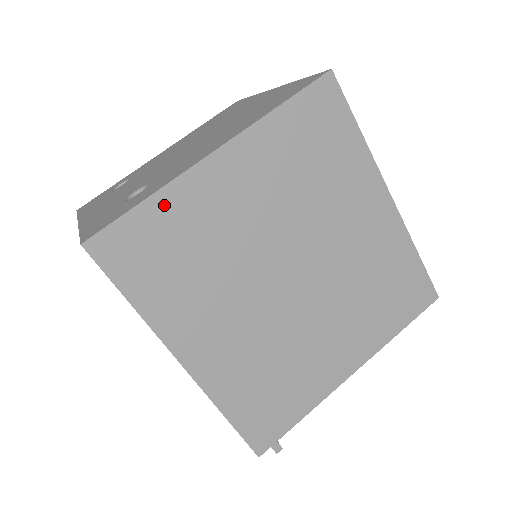
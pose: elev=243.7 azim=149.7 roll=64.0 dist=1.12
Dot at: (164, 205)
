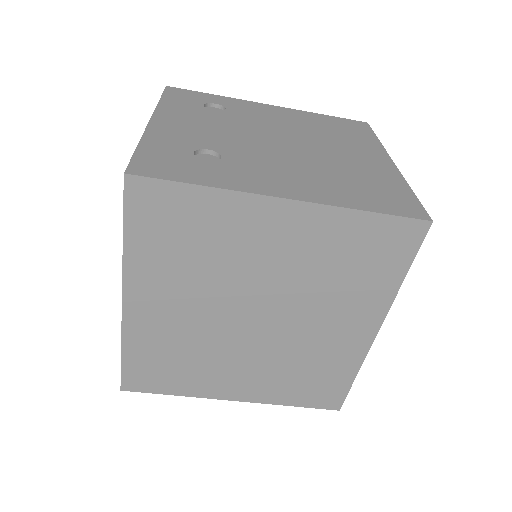
Dot at: (211, 201)
